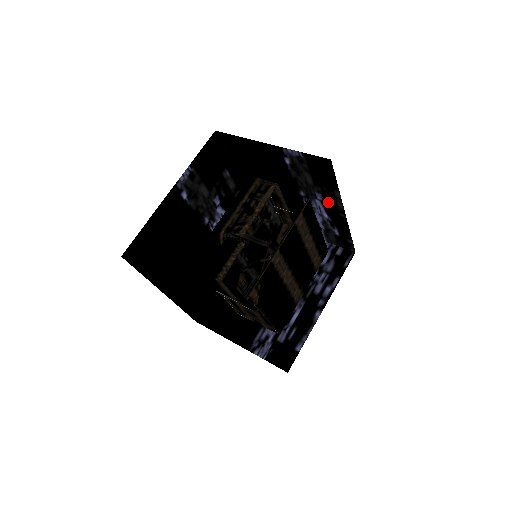
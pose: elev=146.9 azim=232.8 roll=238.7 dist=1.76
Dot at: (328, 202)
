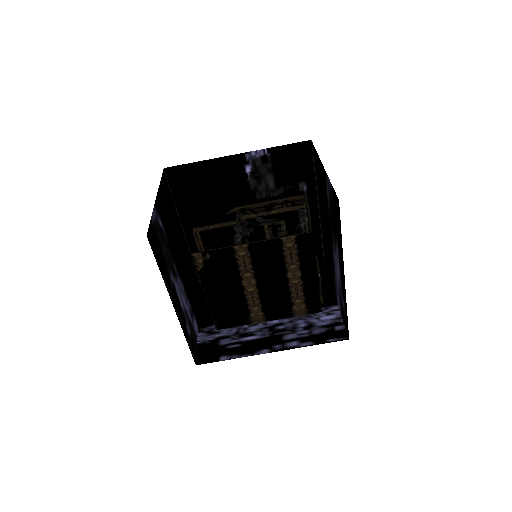
Dot at: (340, 258)
